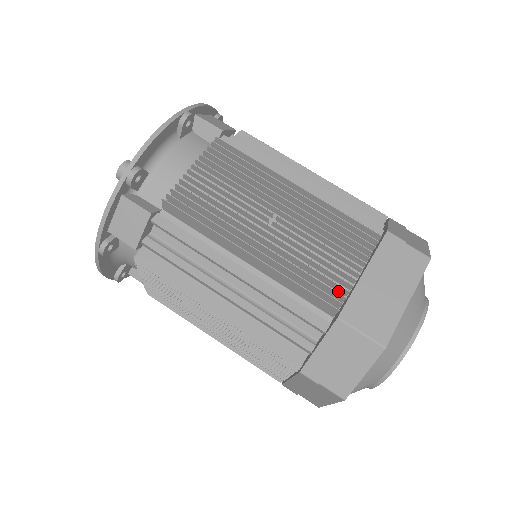
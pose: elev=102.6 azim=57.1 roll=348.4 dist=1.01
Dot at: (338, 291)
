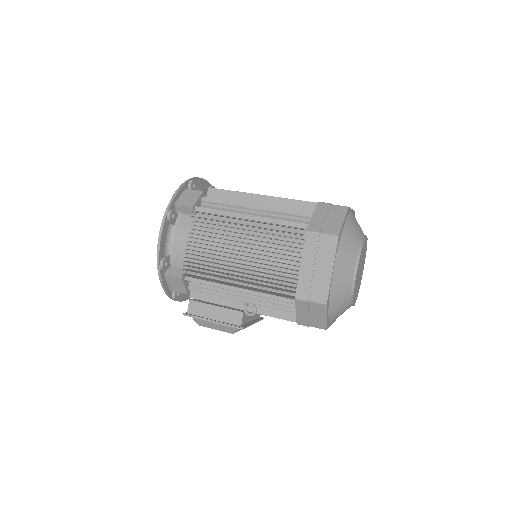
Dot at: occluded
